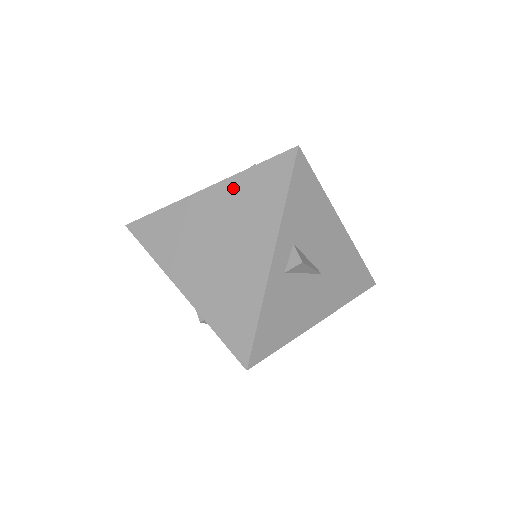
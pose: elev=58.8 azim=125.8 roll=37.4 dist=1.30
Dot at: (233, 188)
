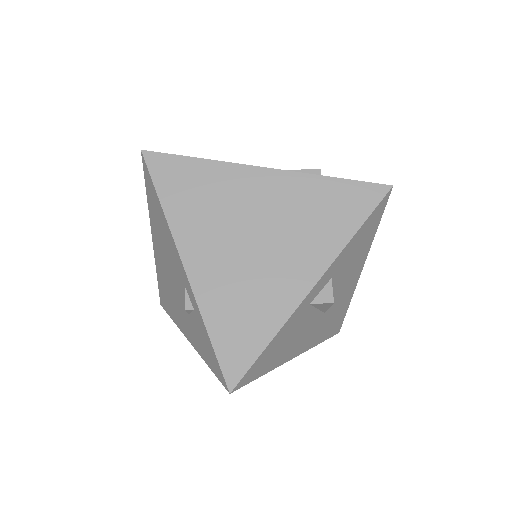
Dot at: (301, 187)
